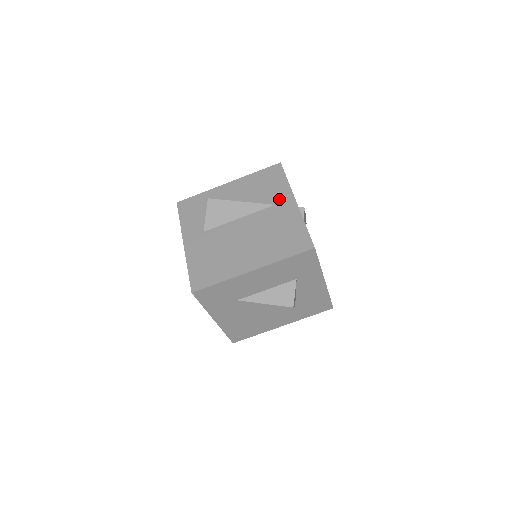
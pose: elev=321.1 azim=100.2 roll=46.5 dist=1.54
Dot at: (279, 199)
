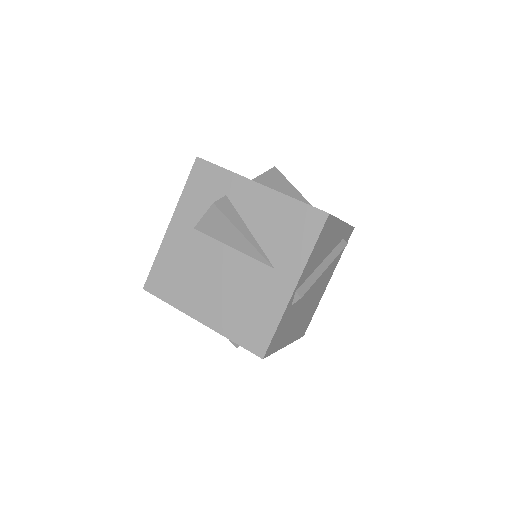
Dot at: (284, 266)
